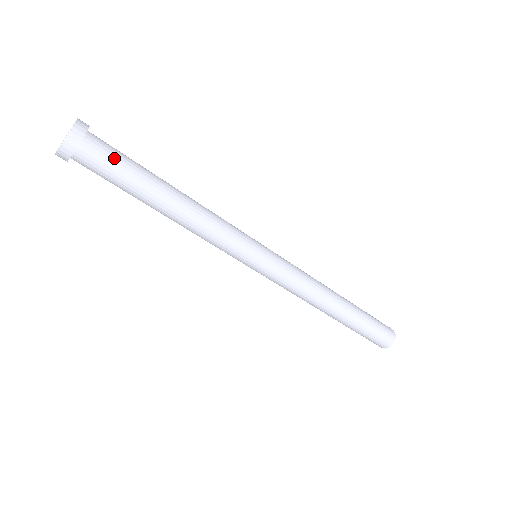
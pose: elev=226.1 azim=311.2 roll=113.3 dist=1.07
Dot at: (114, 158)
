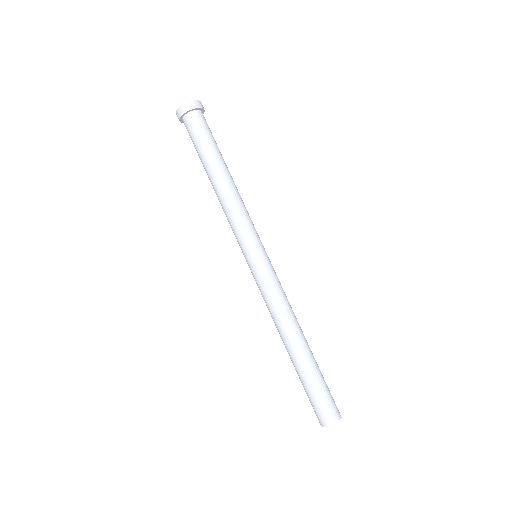
Dot at: (210, 130)
